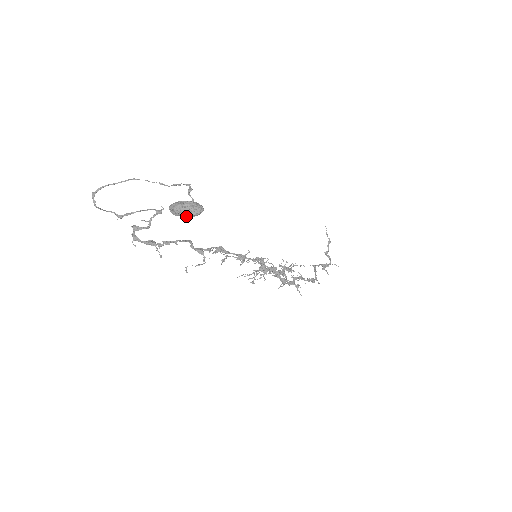
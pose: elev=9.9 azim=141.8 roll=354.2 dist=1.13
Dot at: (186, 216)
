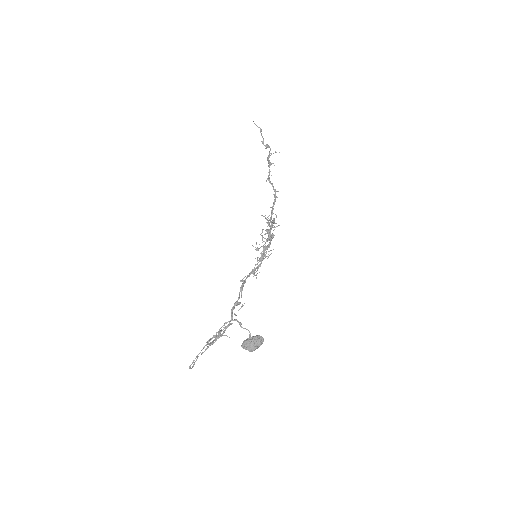
Dot at: occluded
